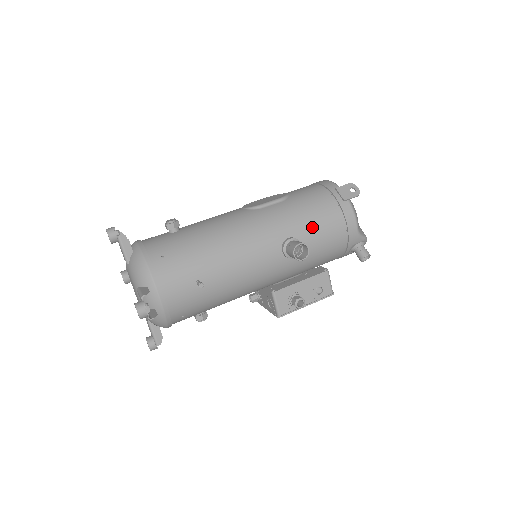
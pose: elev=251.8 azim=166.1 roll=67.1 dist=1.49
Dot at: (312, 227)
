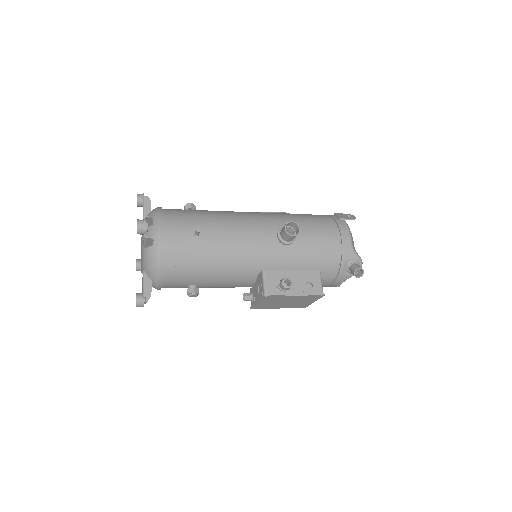
Dot at: (308, 227)
